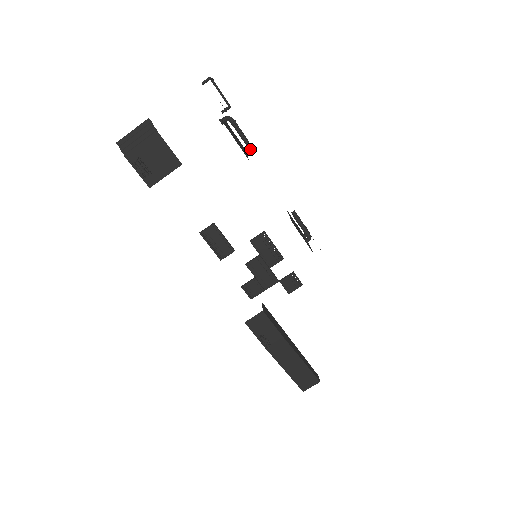
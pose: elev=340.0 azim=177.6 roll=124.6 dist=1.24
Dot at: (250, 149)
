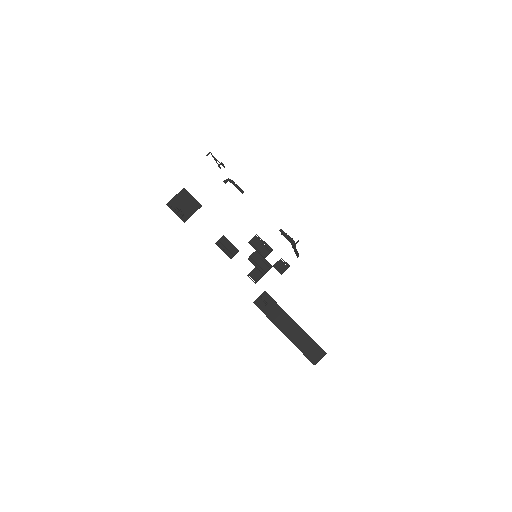
Dot at: (243, 192)
